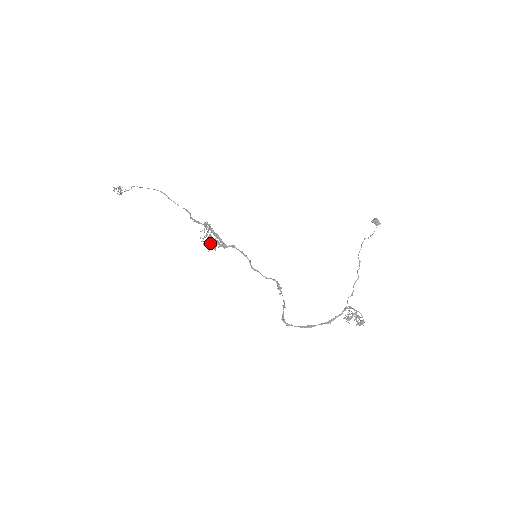
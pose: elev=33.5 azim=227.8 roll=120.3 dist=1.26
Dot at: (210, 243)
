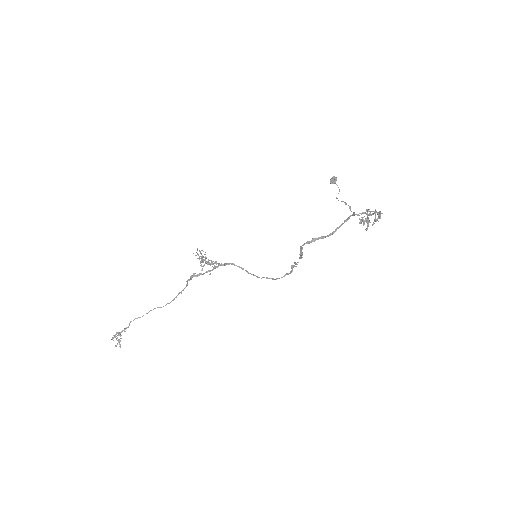
Dot at: (207, 263)
